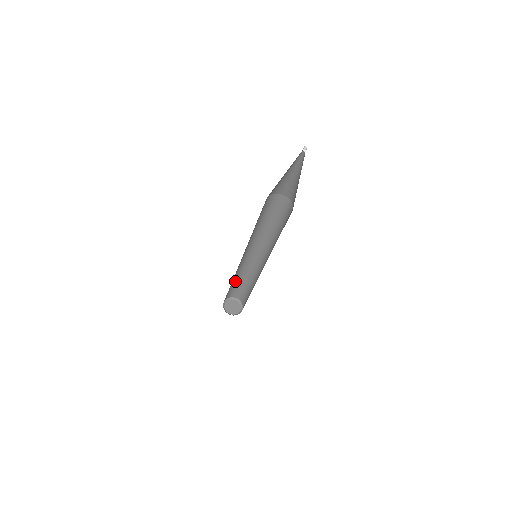
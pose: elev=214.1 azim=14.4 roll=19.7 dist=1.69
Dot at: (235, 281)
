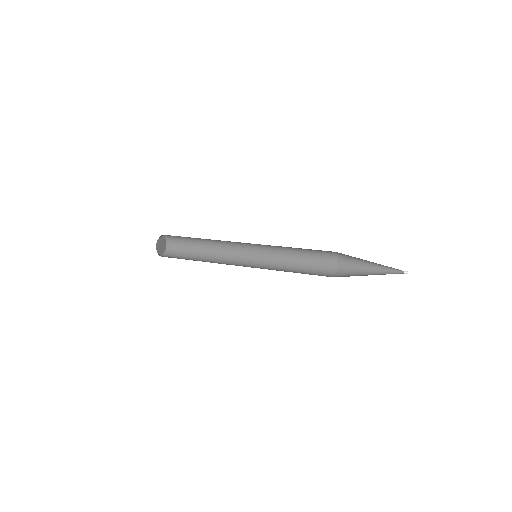
Dot at: occluded
